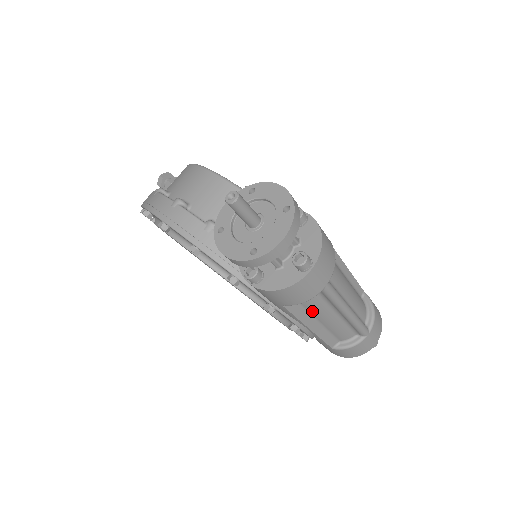
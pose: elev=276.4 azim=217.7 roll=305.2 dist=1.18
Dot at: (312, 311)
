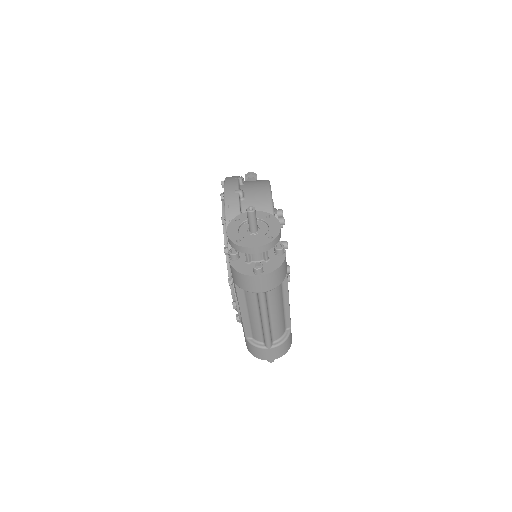
Dot at: (248, 302)
